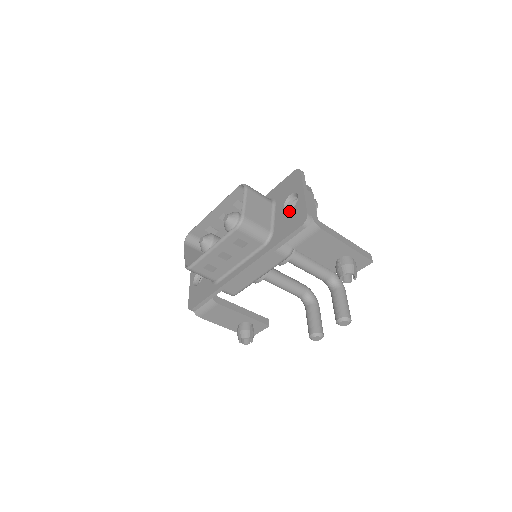
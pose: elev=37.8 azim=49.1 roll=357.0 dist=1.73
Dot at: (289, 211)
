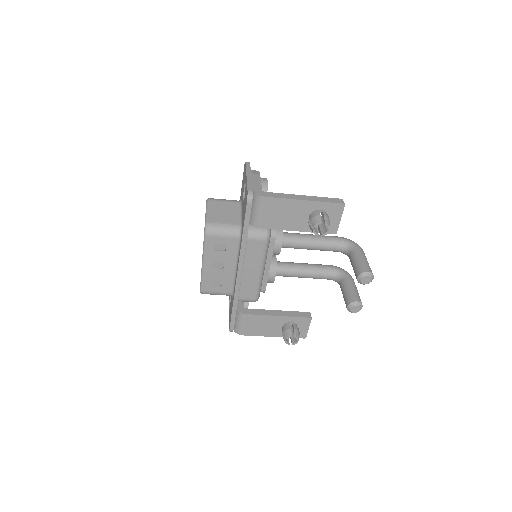
Dot at: (244, 199)
